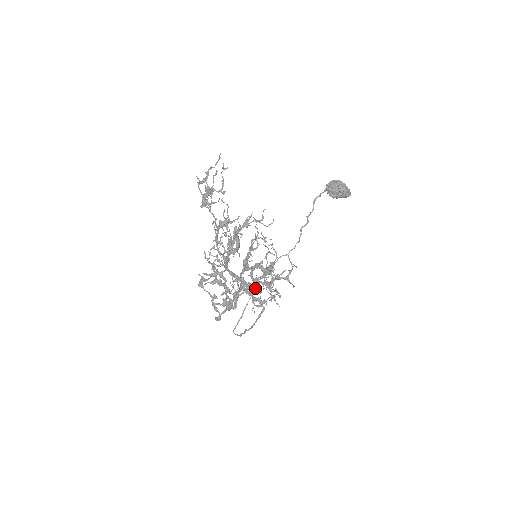
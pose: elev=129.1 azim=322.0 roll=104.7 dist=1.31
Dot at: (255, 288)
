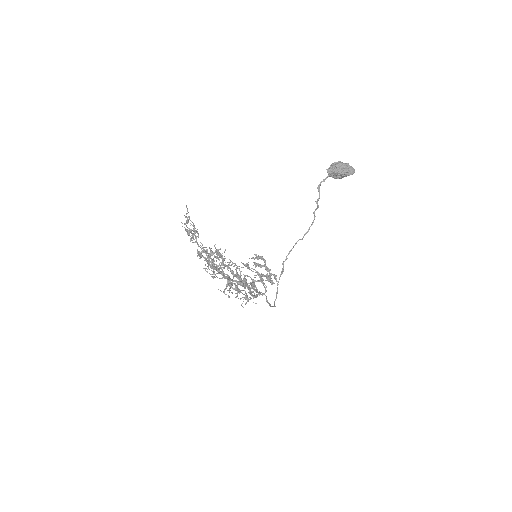
Dot at: (282, 269)
